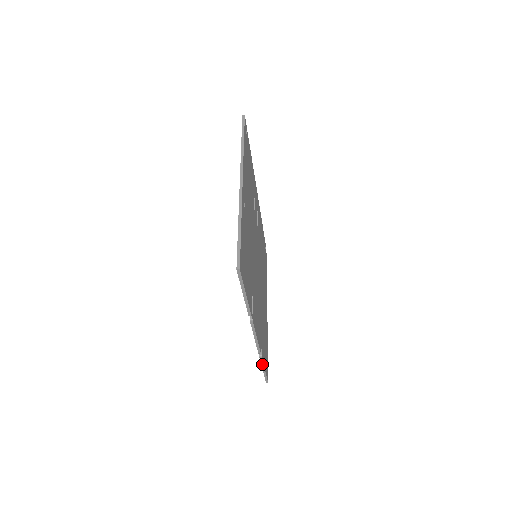
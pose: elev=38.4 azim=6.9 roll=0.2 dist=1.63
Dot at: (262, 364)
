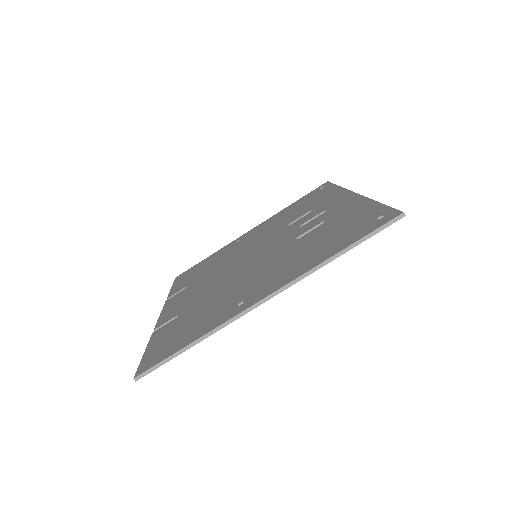
Dot at: occluded
